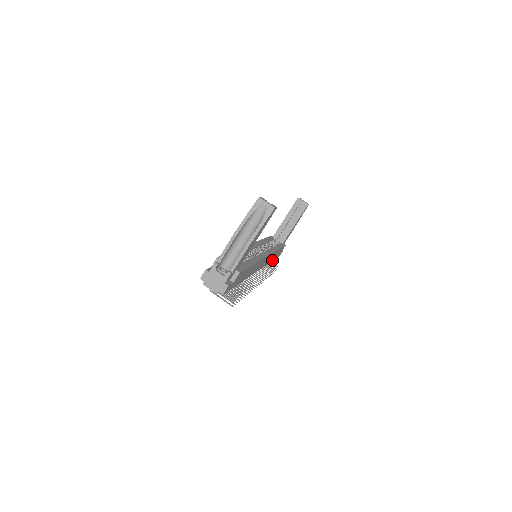
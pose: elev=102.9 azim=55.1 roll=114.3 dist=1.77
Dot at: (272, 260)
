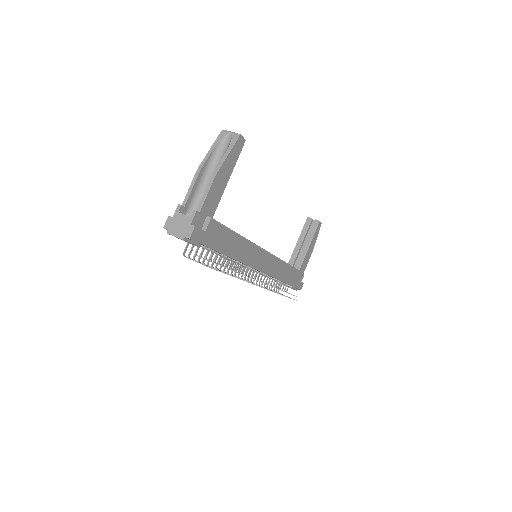
Dot at: (286, 282)
